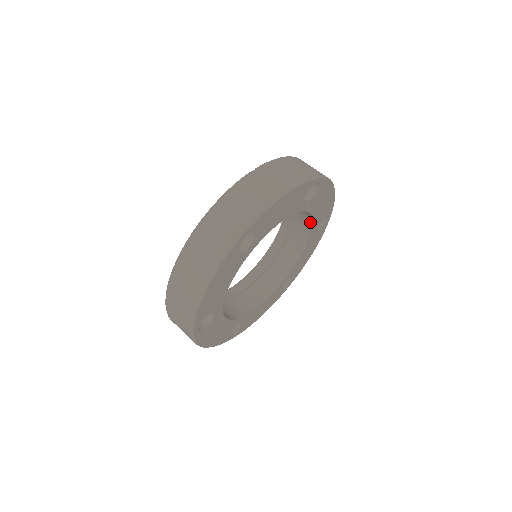
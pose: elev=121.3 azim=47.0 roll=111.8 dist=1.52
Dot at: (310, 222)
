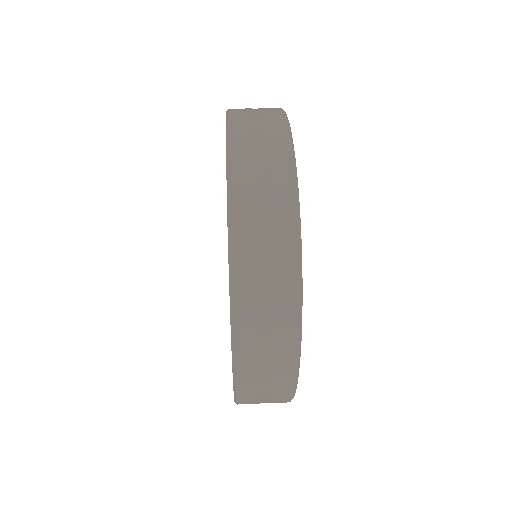
Dot at: occluded
